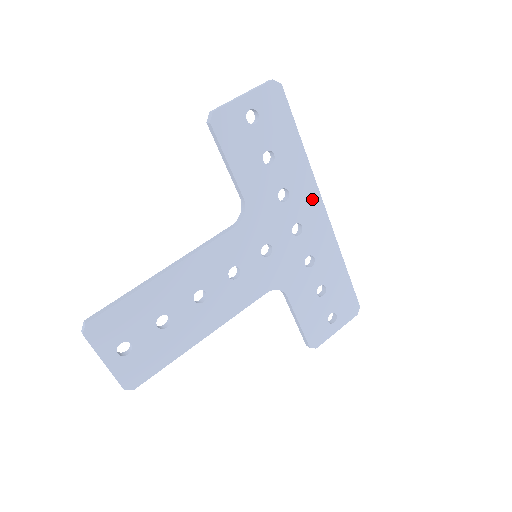
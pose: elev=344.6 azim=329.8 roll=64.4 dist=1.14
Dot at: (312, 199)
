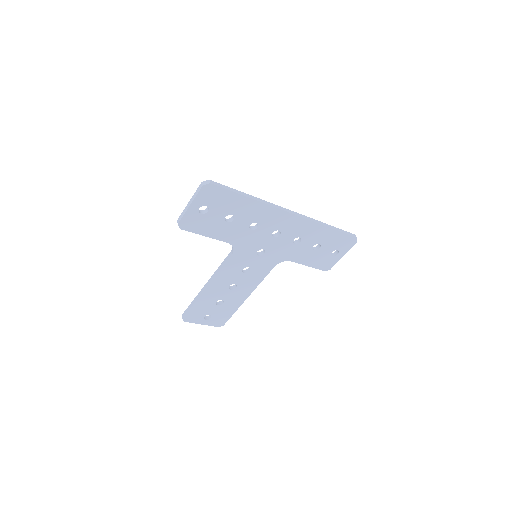
Dot at: (277, 216)
